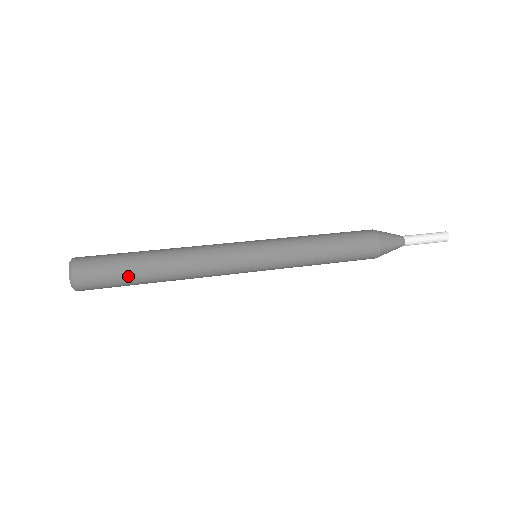
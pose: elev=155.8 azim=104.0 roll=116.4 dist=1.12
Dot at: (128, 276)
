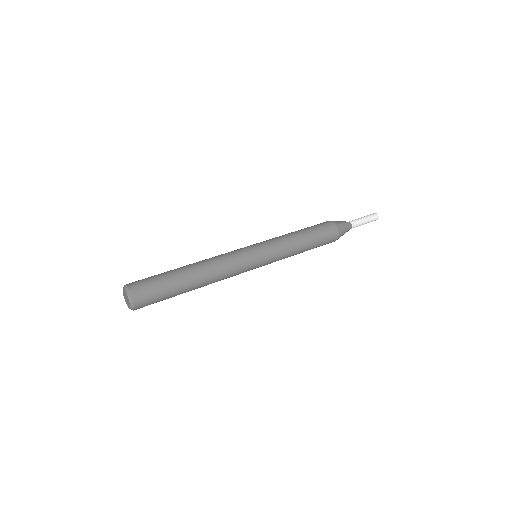
Dot at: (173, 295)
